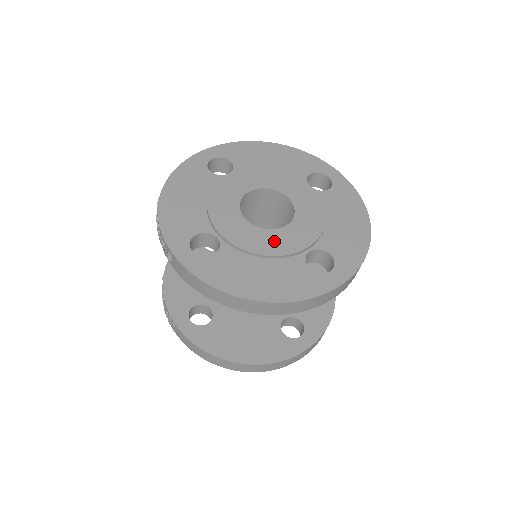
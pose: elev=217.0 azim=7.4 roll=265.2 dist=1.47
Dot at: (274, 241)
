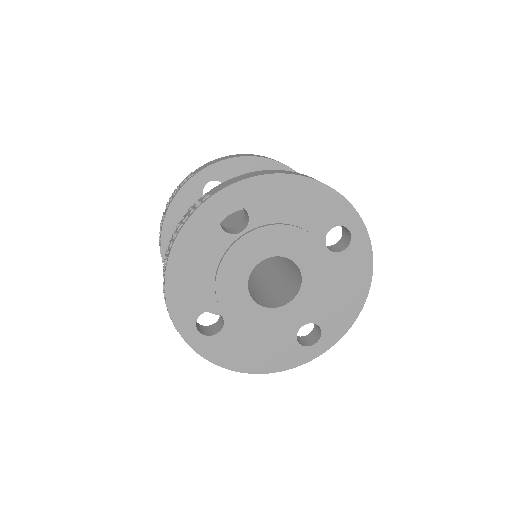
Dot at: (274, 321)
